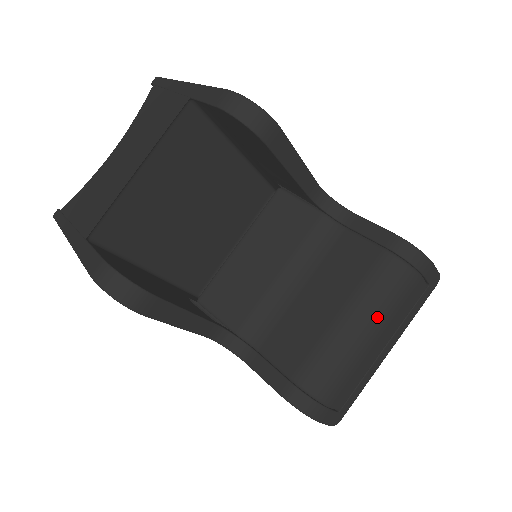
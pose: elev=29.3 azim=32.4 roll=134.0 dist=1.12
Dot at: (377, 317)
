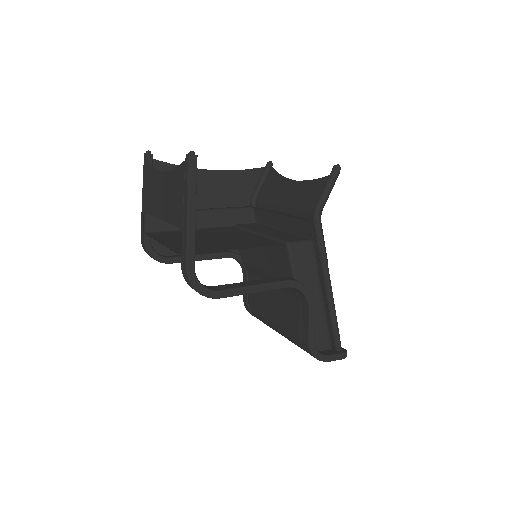
Dot at: occluded
